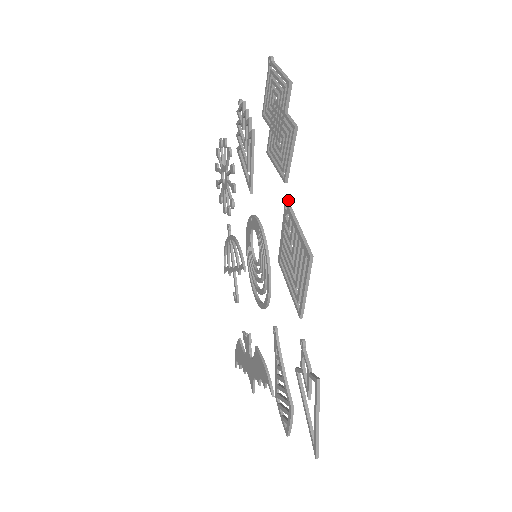
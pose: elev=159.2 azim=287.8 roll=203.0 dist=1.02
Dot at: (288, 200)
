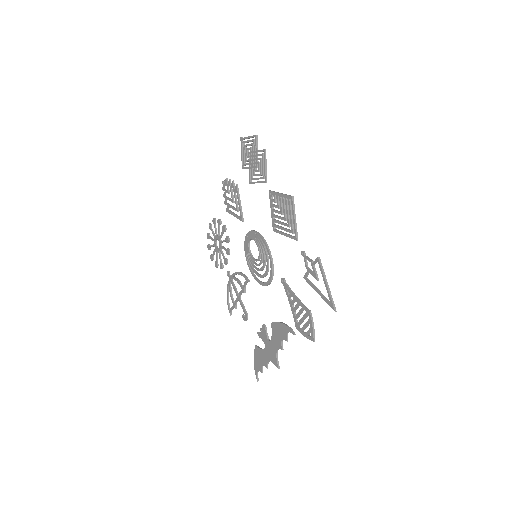
Dot at: (270, 190)
